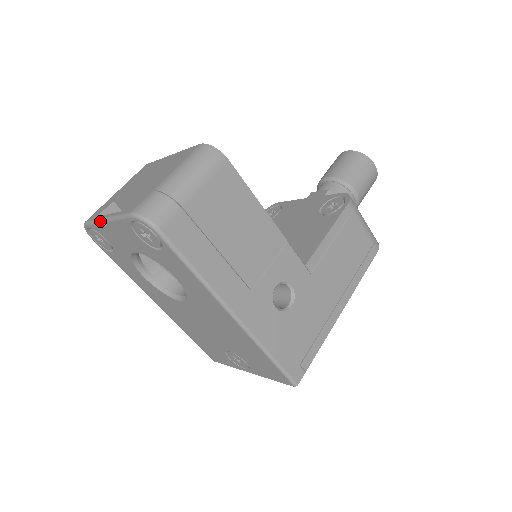
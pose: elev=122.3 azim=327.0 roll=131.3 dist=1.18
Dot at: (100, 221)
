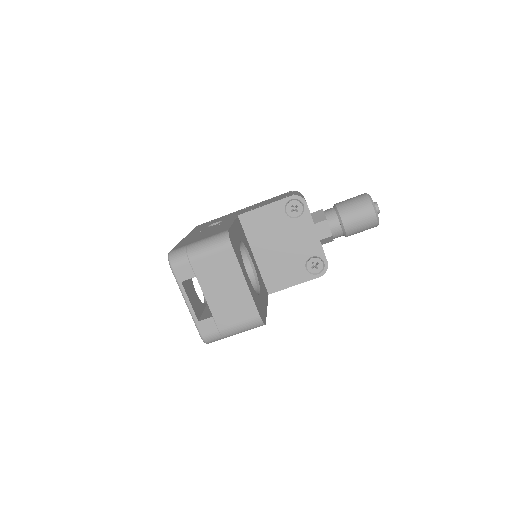
Dot at: (182, 295)
